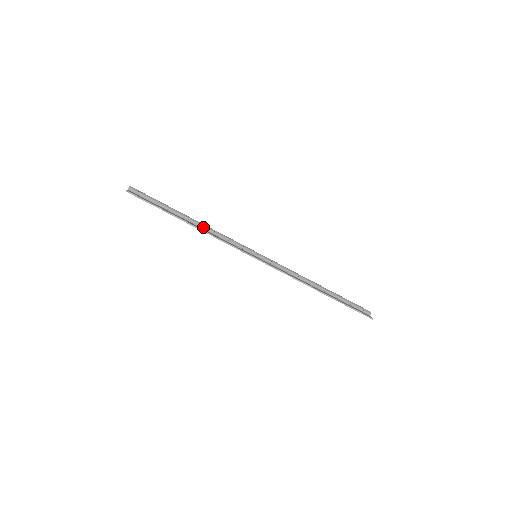
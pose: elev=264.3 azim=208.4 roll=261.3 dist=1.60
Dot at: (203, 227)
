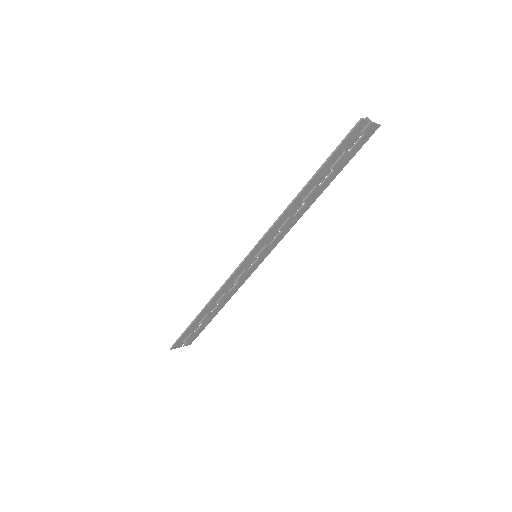
Dot at: occluded
